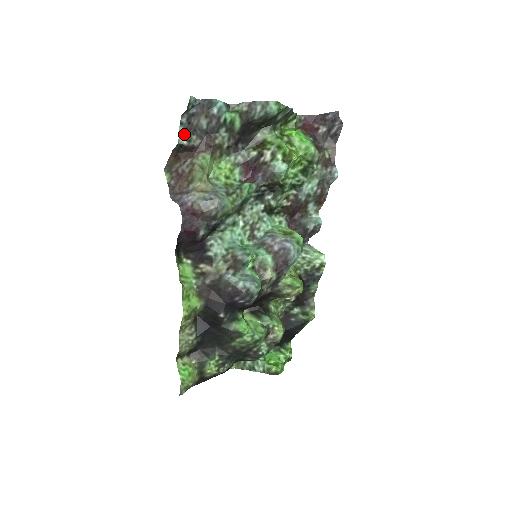
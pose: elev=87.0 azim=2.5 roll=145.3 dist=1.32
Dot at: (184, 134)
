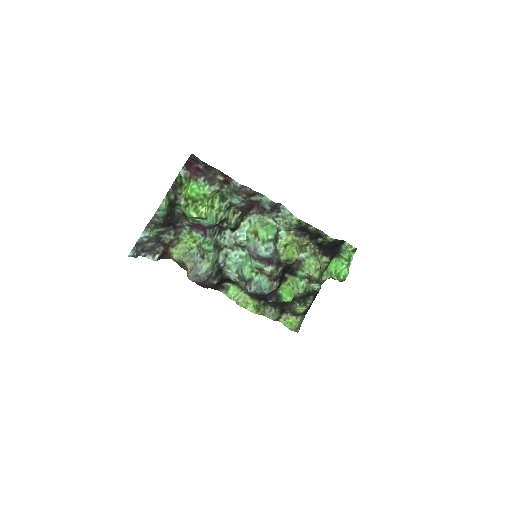
Dot at: (152, 255)
